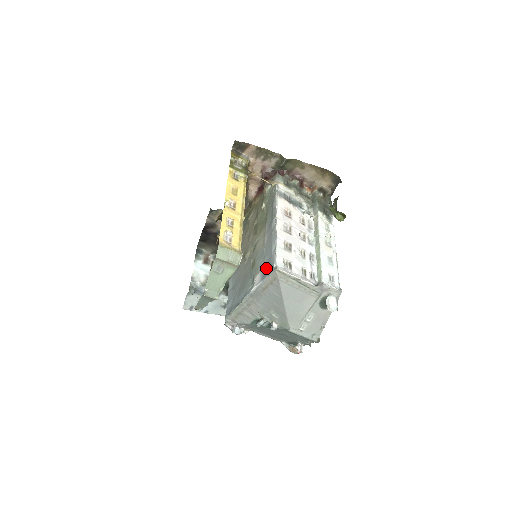
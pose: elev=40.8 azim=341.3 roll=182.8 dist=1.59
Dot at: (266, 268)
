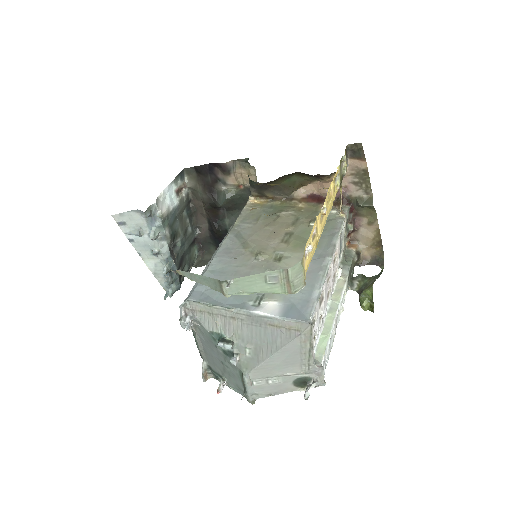
Dot at: (294, 307)
